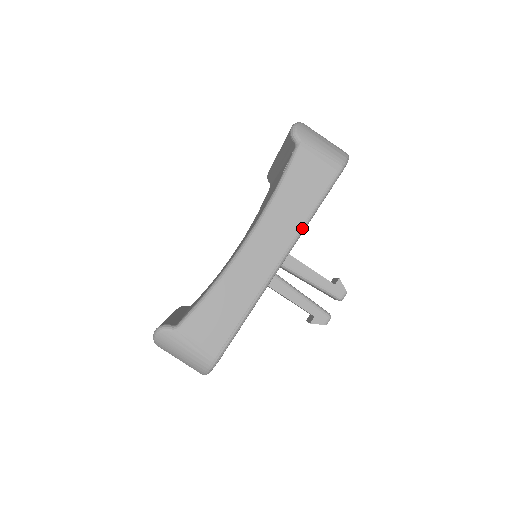
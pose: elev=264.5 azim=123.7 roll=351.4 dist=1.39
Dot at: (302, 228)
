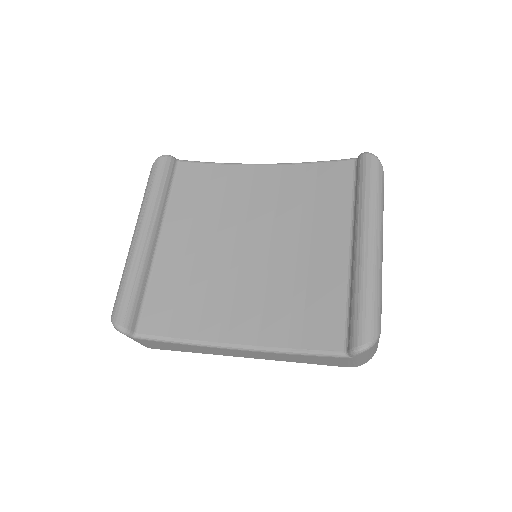
Dot at: occluded
